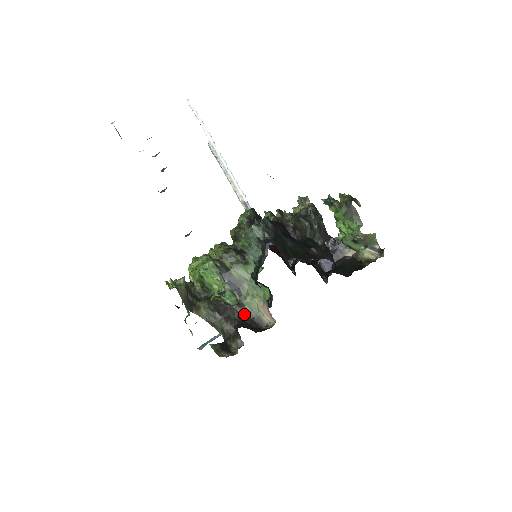
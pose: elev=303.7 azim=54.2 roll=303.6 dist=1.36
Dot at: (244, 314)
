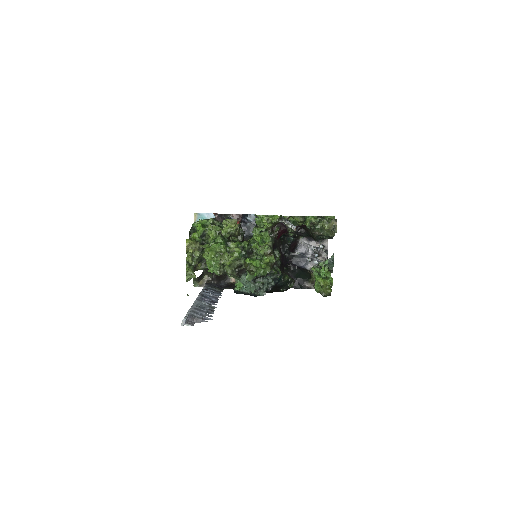
Dot at: occluded
